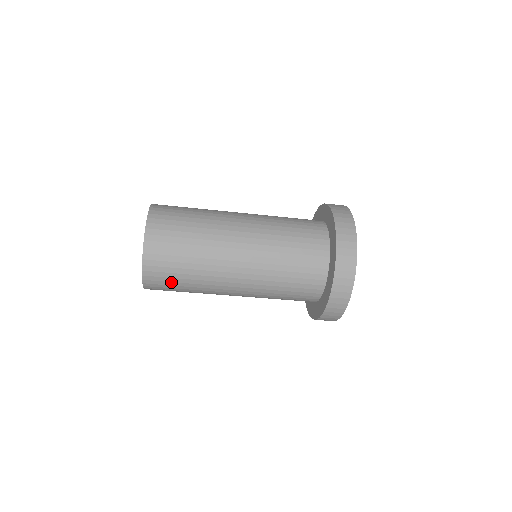
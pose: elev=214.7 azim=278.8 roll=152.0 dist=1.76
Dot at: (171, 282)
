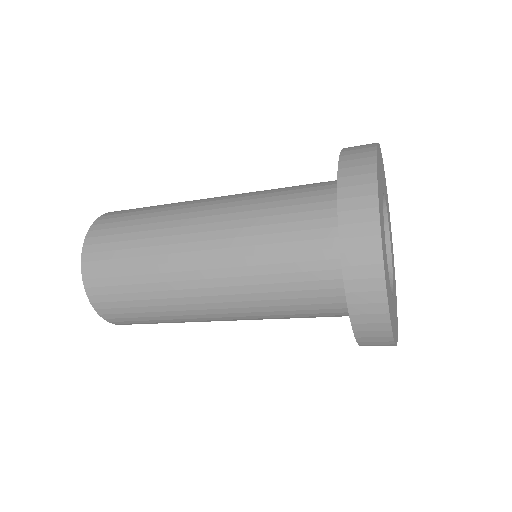
Dot at: (145, 322)
